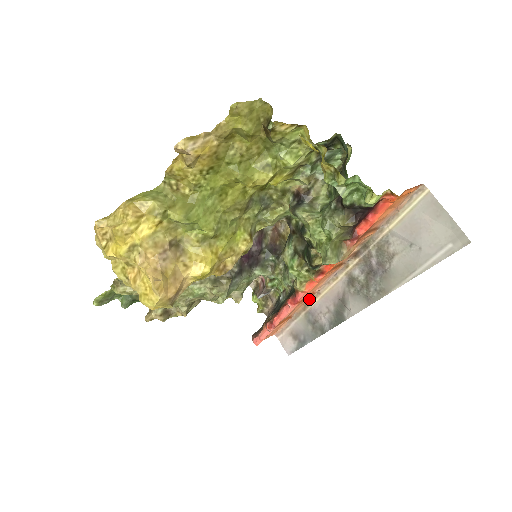
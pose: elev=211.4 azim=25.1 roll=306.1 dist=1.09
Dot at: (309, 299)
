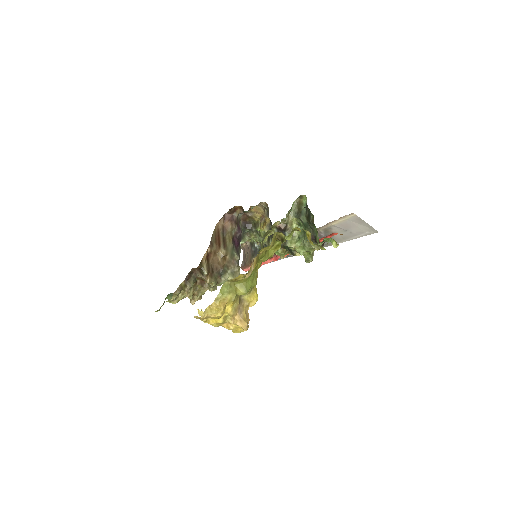
Dot at: occluded
